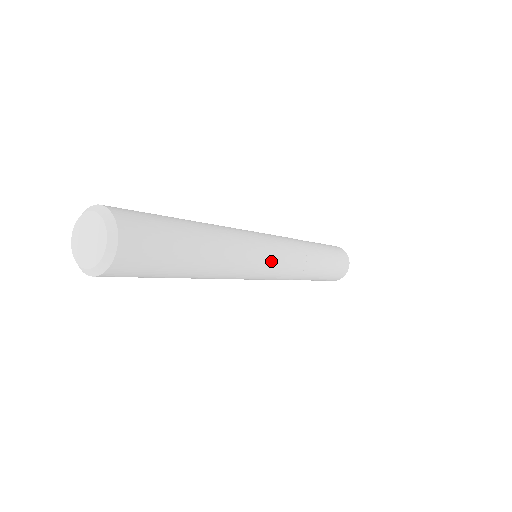
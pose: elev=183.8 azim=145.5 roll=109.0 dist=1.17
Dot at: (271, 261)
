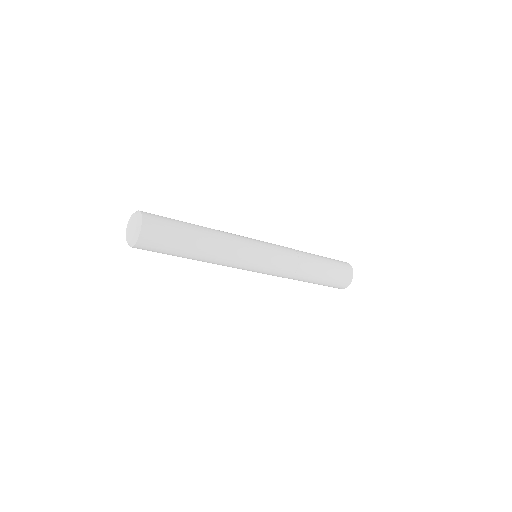
Dot at: (255, 268)
